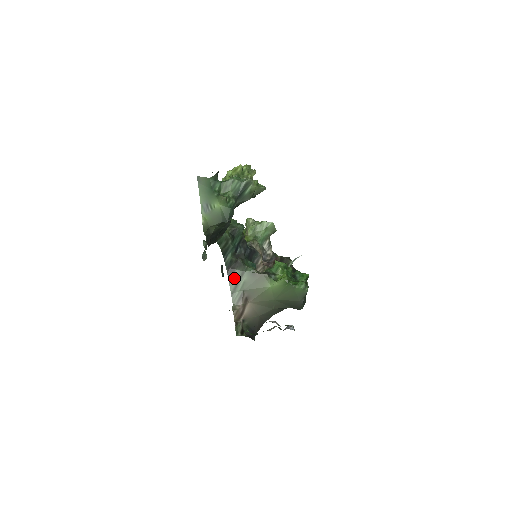
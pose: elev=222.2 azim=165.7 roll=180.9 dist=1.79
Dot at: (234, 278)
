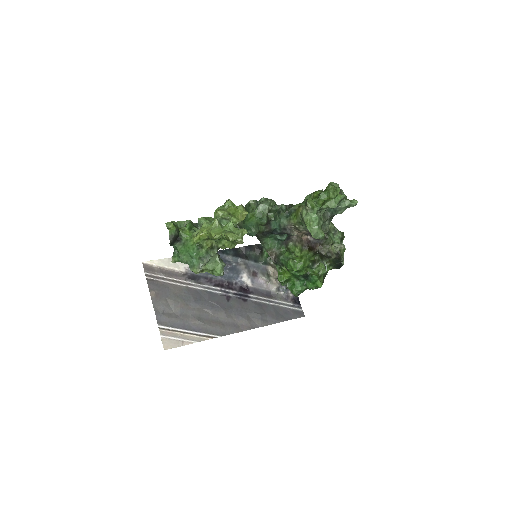
Dot at: occluded
